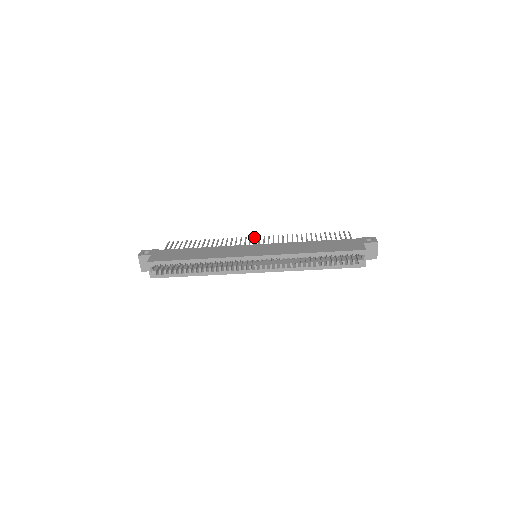
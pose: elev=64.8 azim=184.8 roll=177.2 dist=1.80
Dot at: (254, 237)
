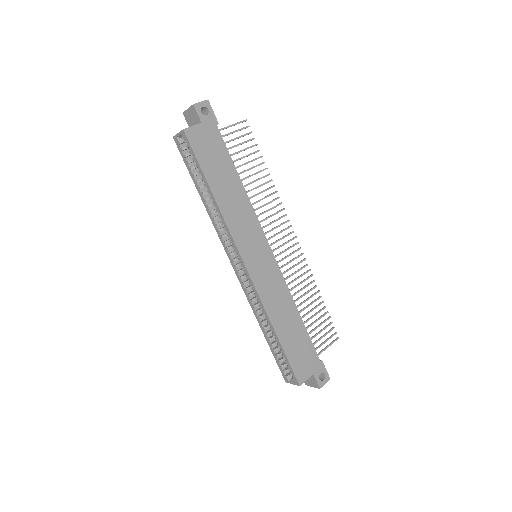
Dot at: (292, 232)
